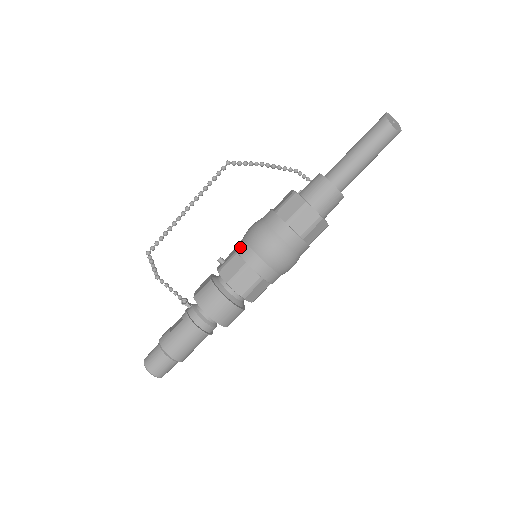
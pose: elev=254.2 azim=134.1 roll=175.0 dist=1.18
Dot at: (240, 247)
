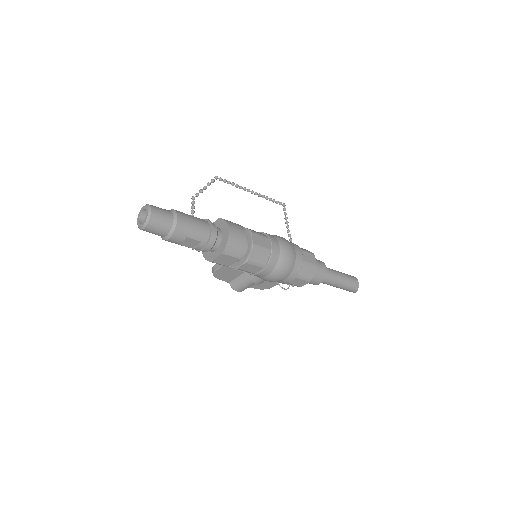
Dot at: occluded
